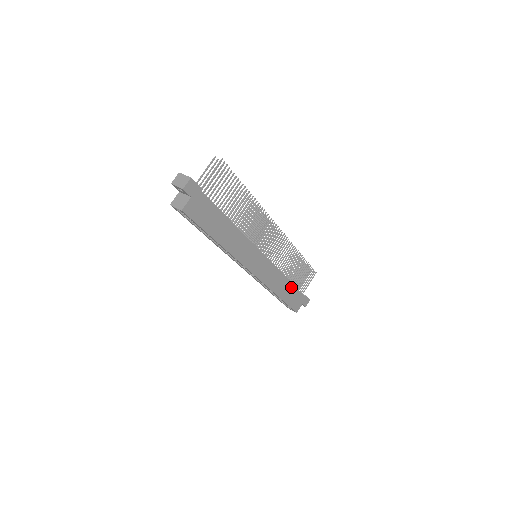
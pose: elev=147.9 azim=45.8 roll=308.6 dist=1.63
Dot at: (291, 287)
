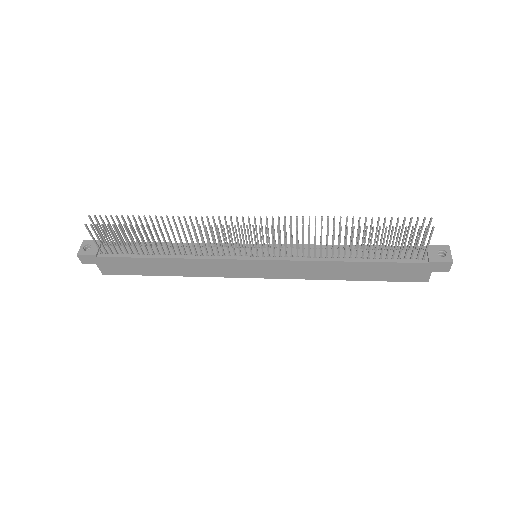
Dot at: (368, 265)
